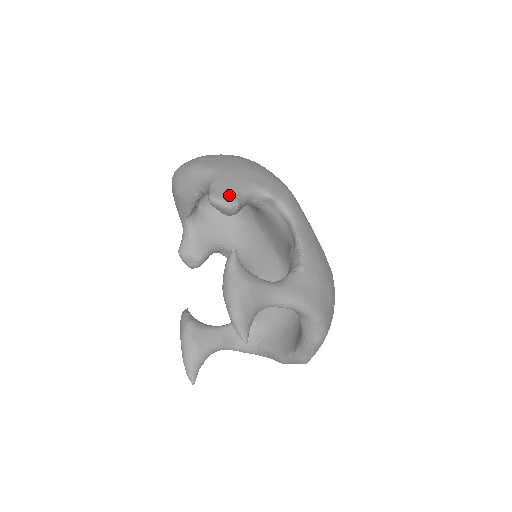
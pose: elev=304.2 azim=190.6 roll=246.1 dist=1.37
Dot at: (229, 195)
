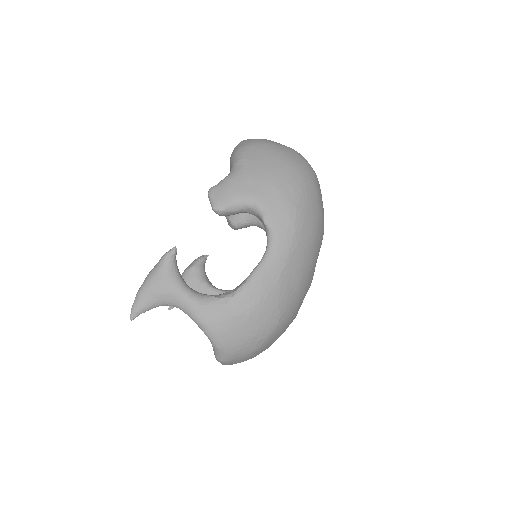
Dot at: (222, 198)
